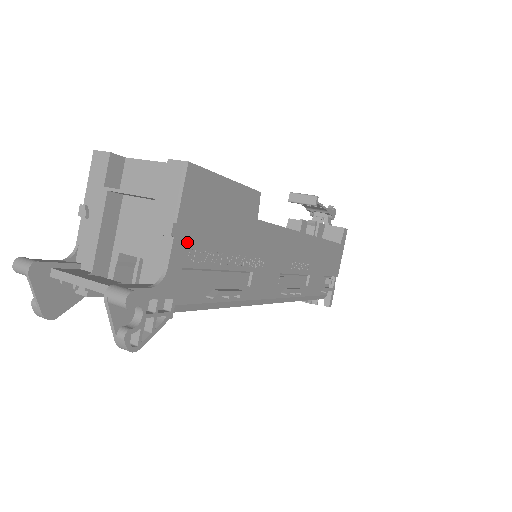
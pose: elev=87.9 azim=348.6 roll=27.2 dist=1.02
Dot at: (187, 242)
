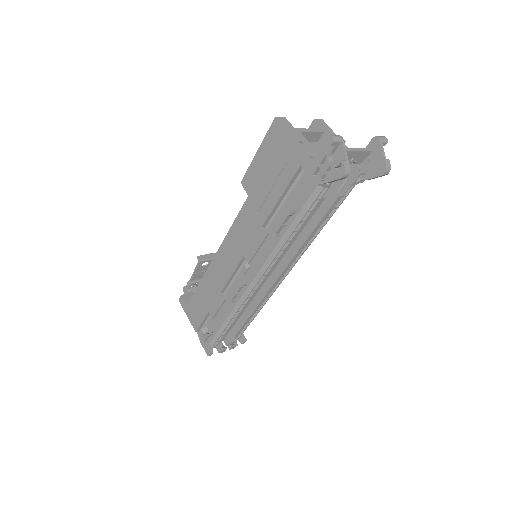
Dot at: occluded
